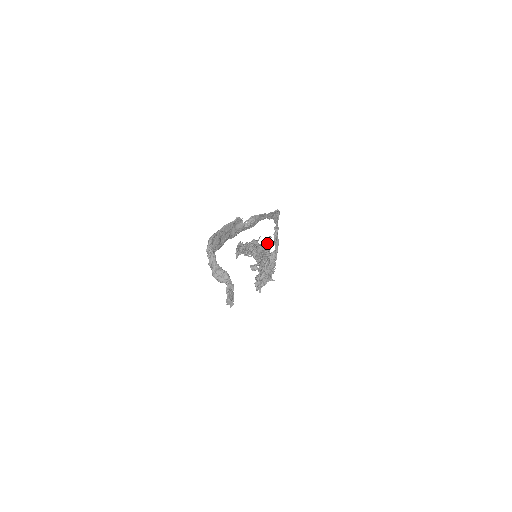
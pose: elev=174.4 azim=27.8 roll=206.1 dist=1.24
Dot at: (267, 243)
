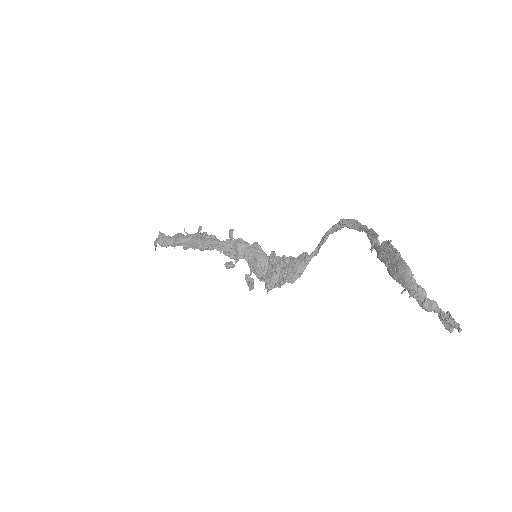
Dot at: occluded
